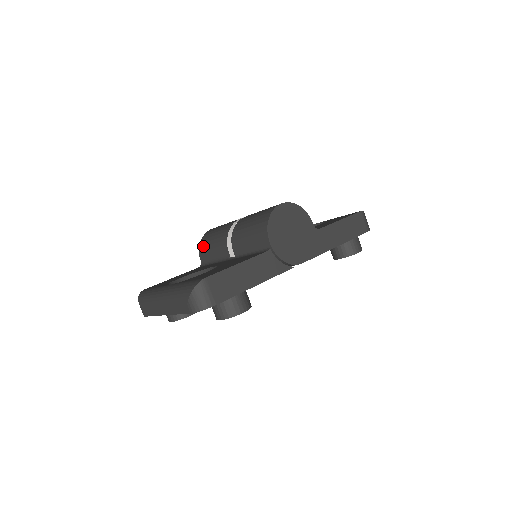
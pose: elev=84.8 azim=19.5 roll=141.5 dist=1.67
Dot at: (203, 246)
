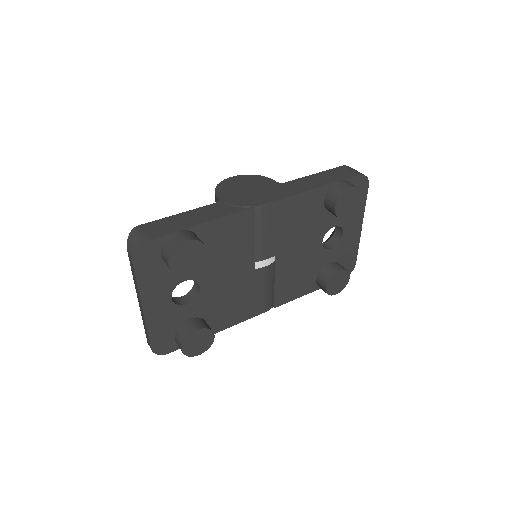
Dot at: occluded
